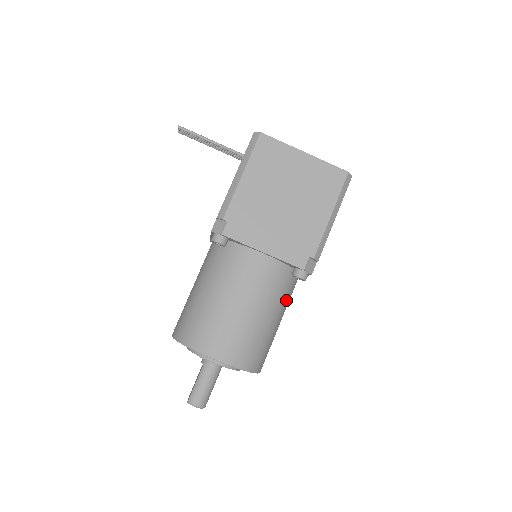
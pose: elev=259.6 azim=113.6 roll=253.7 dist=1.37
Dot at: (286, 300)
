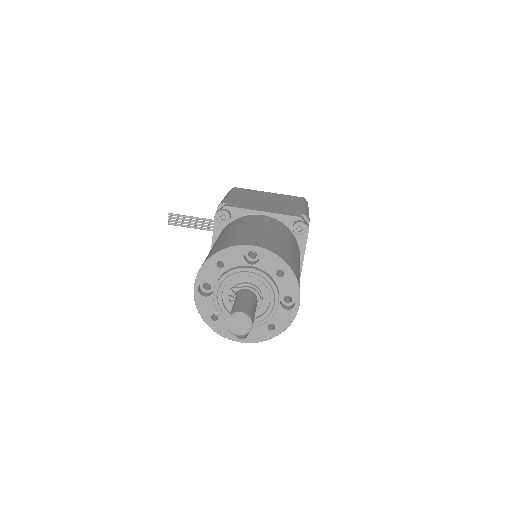
Dot at: (297, 251)
